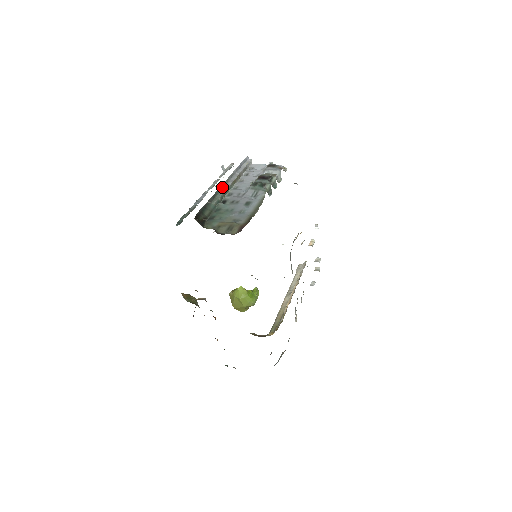
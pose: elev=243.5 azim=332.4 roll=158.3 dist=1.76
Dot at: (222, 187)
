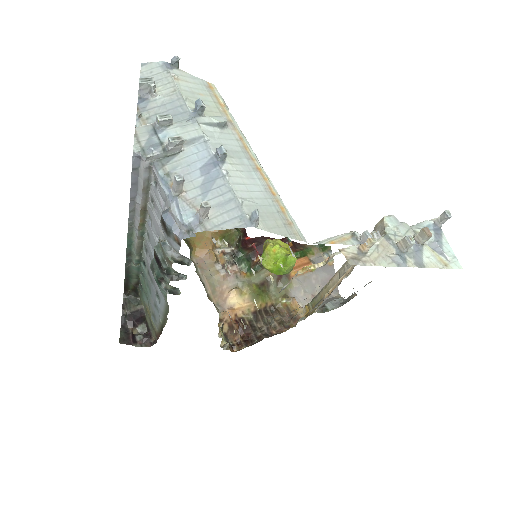
Dot at: (131, 237)
